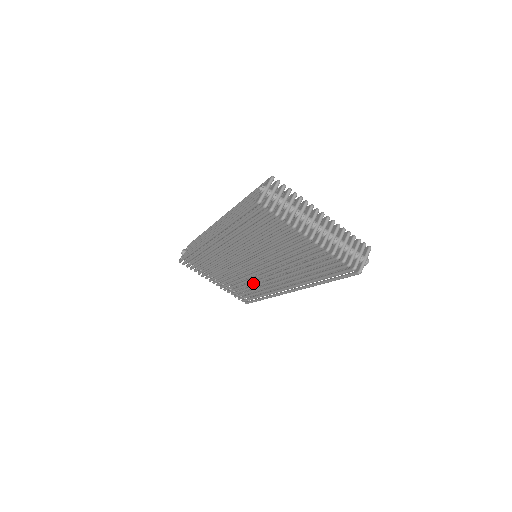
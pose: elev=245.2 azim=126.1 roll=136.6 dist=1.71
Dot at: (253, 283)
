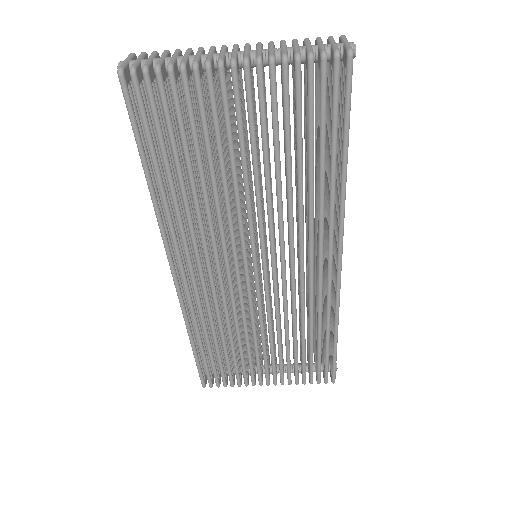
Dot at: (293, 310)
